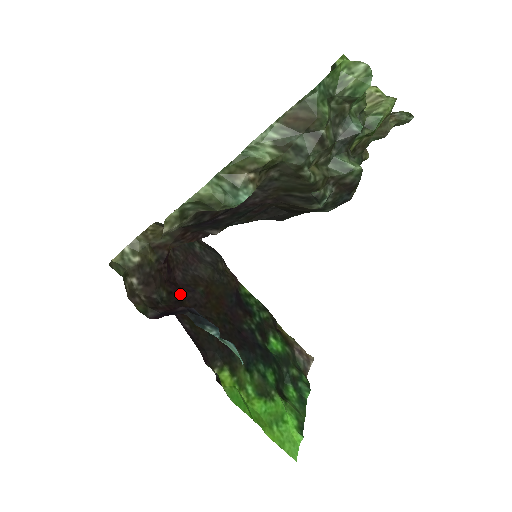
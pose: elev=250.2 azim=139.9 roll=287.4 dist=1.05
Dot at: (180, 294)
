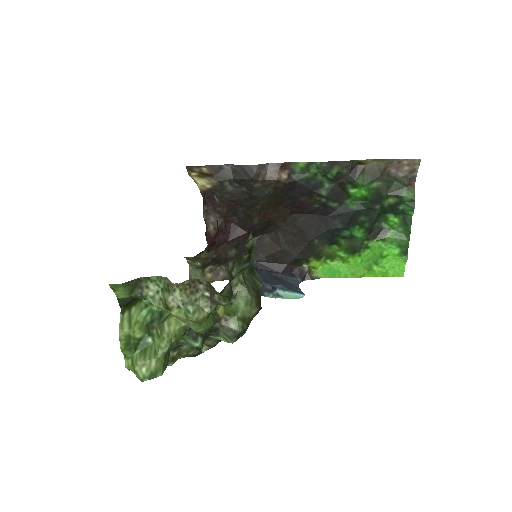
Dot at: (244, 238)
